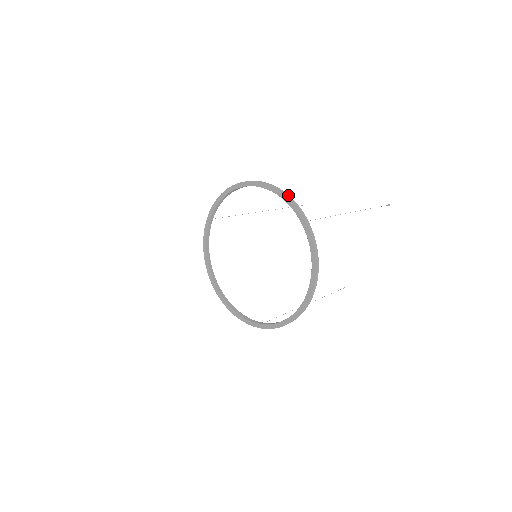
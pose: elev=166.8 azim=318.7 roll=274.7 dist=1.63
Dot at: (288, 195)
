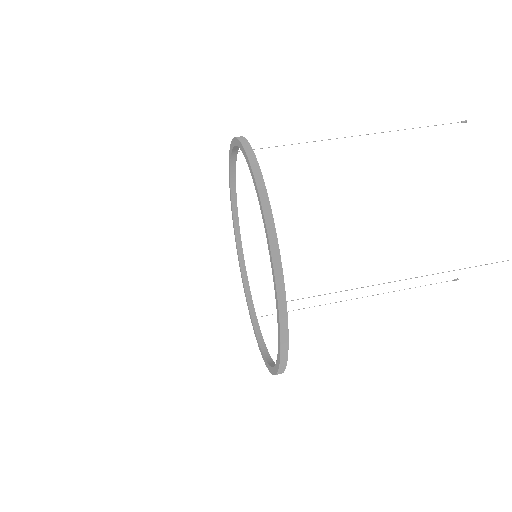
Dot at: (276, 243)
